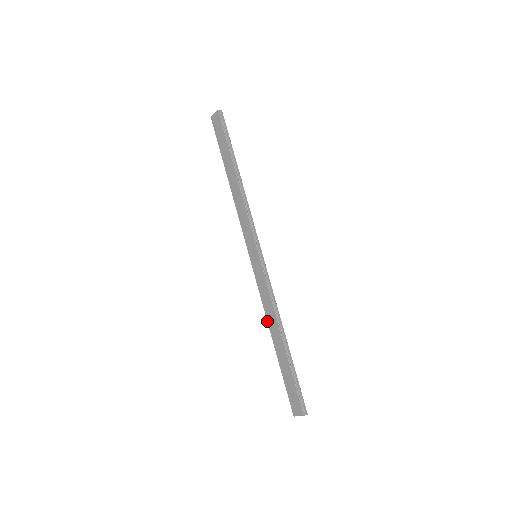
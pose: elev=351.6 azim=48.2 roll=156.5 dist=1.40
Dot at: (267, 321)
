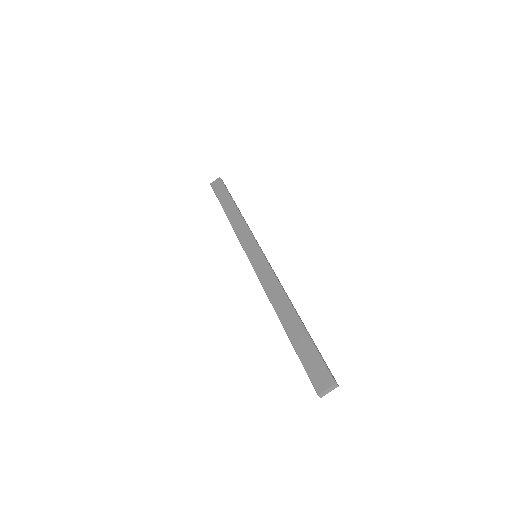
Dot at: occluded
